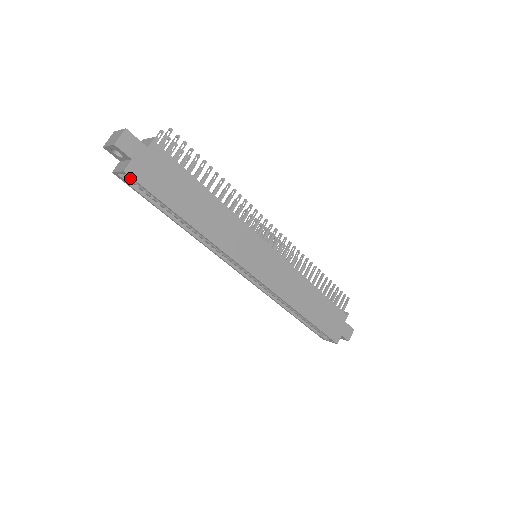
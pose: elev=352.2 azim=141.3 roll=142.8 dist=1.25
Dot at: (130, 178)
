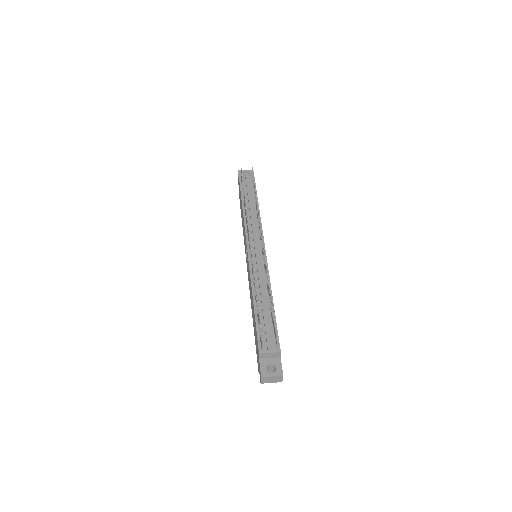
Dot at: occluded
